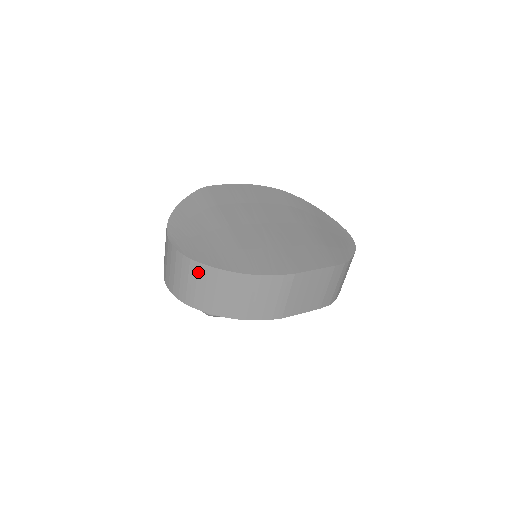
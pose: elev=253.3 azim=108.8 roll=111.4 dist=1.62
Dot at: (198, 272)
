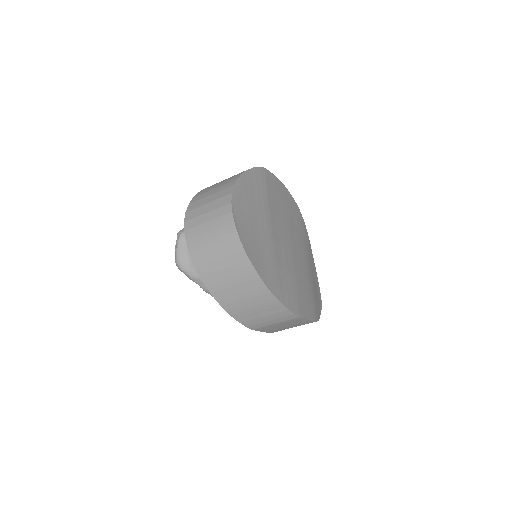
Dot at: (240, 263)
